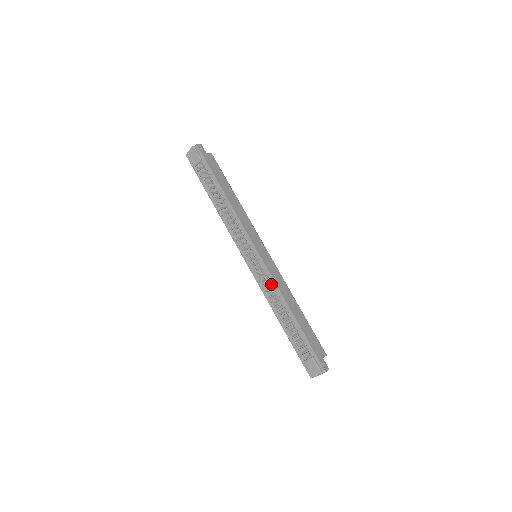
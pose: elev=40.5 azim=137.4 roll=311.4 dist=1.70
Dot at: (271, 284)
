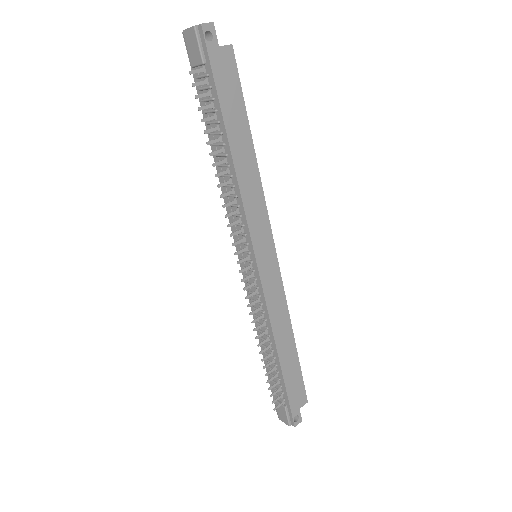
Dot at: (262, 308)
